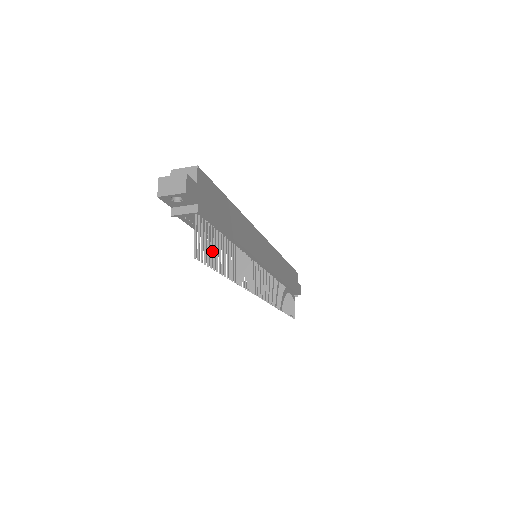
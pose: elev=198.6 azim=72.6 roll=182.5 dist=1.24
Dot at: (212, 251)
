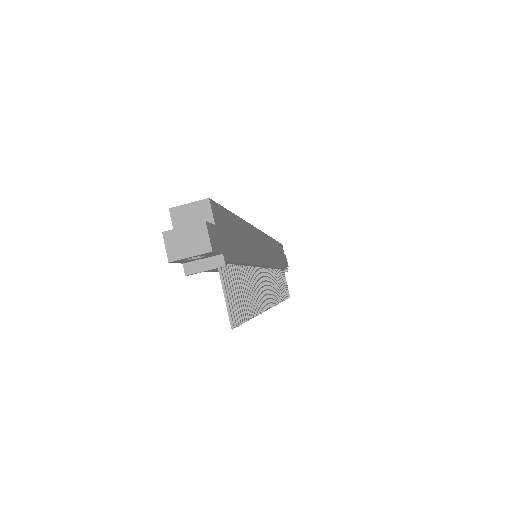
Dot at: (239, 299)
